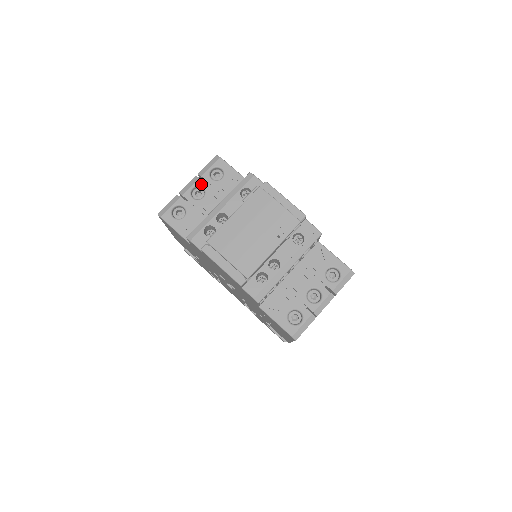
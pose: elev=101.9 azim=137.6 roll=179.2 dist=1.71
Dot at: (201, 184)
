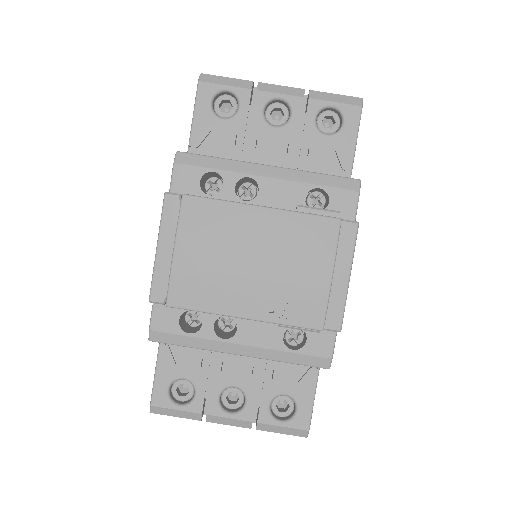
Dot at: (295, 107)
